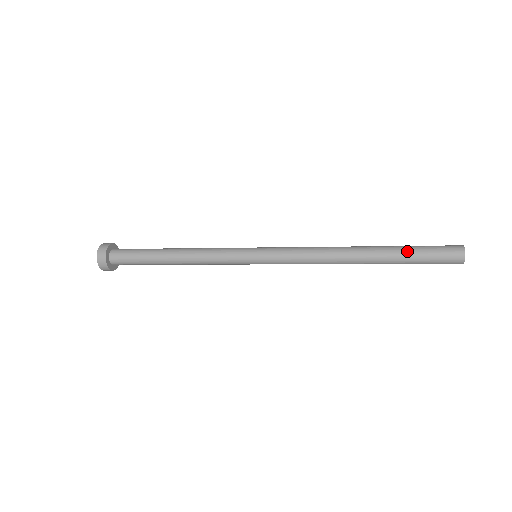
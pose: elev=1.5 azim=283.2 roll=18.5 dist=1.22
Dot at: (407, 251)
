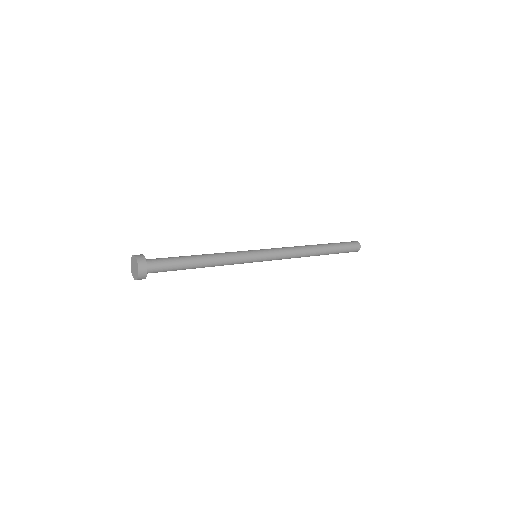
Dot at: (336, 244)
